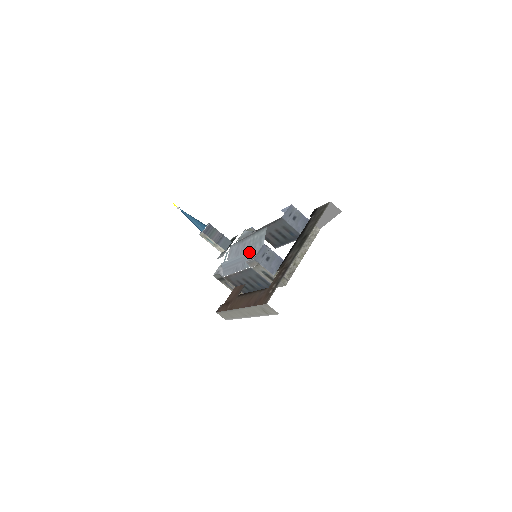
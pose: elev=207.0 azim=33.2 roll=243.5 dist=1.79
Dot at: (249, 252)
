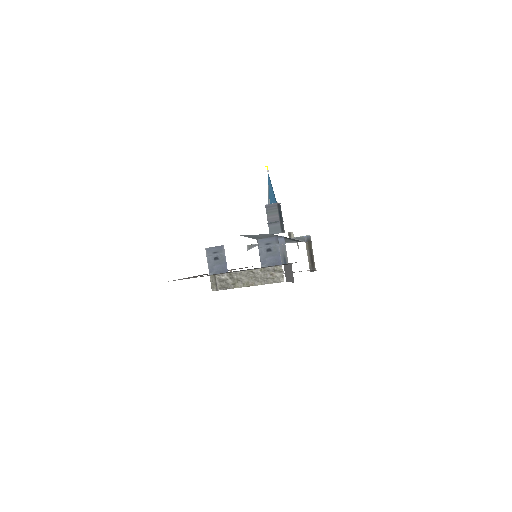
Dot at: occluded
